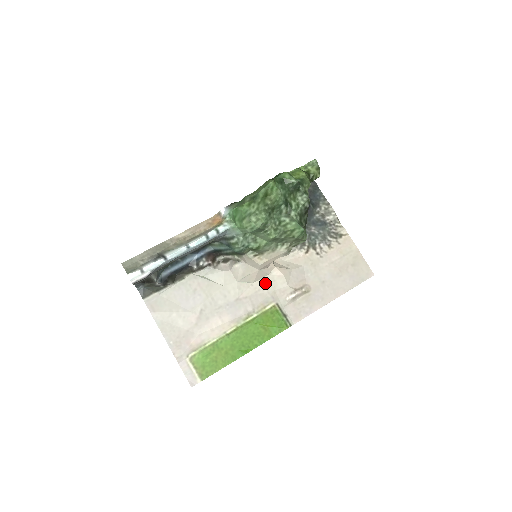
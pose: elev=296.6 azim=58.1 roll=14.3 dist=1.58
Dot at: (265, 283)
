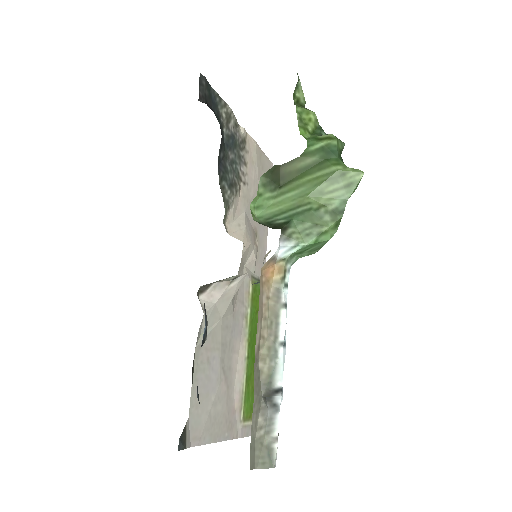
Dot at: (241, 269)
